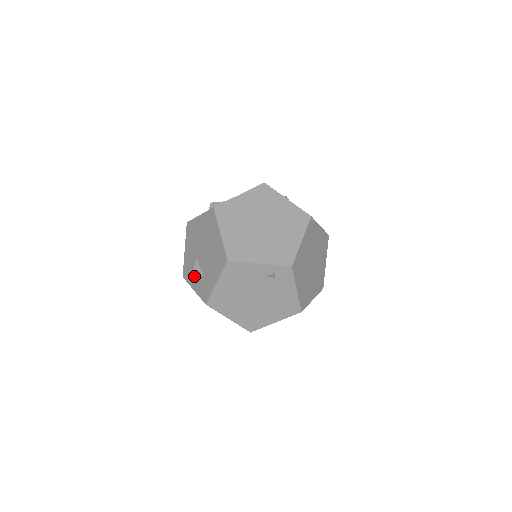
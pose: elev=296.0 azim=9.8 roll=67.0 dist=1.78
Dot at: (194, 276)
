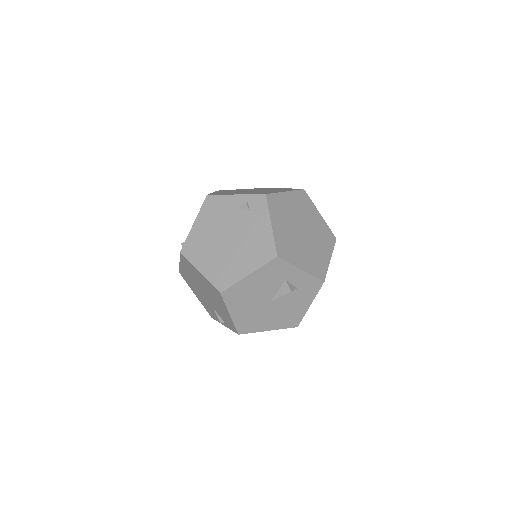
Dot at: (183, 244)
